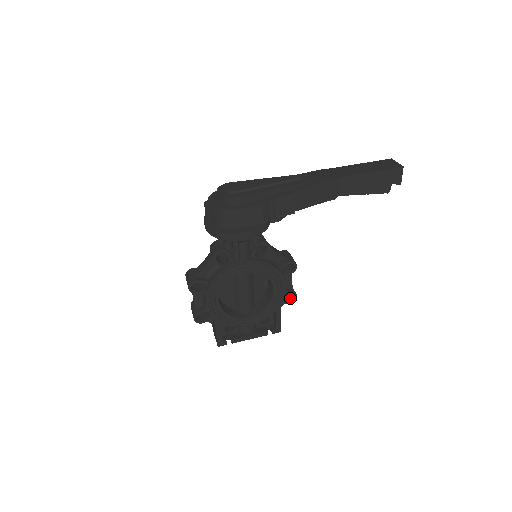
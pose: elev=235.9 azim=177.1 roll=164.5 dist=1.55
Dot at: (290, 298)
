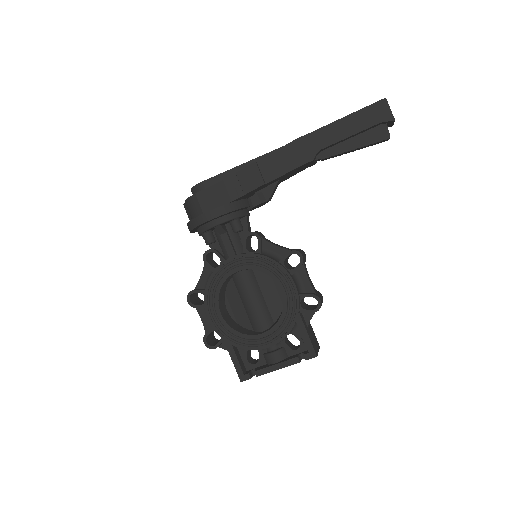
Dot at: (316, 307)
